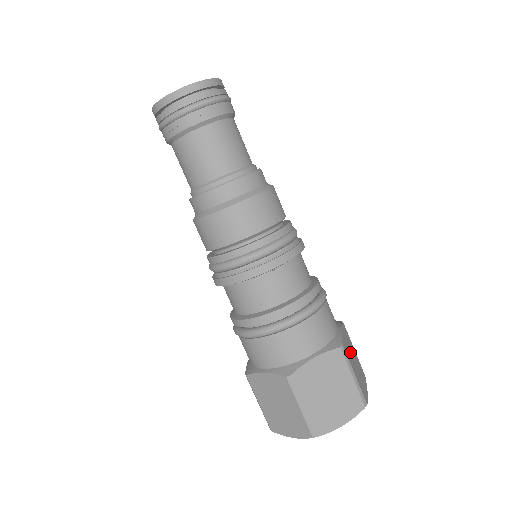
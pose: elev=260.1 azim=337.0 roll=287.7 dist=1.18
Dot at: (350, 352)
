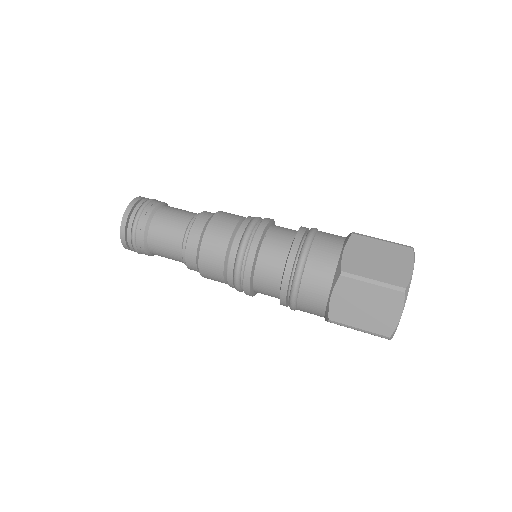
Dot at: occluded
